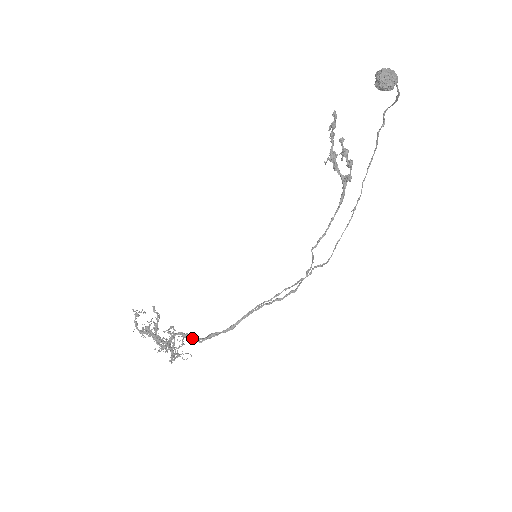
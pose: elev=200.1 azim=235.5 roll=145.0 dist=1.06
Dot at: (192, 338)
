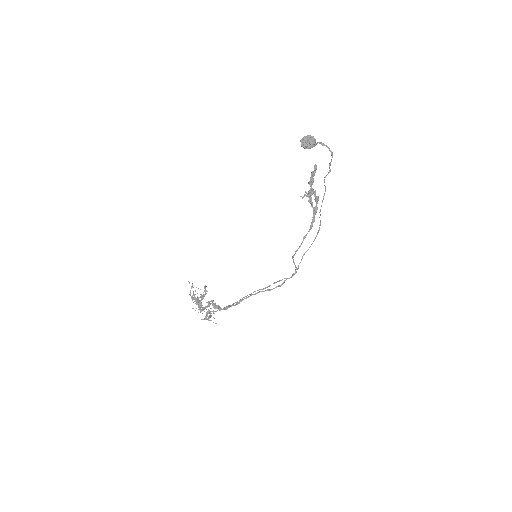
Dot at: (216, 307)
